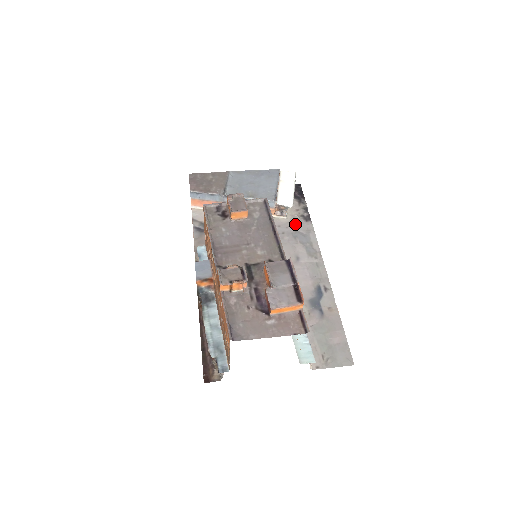
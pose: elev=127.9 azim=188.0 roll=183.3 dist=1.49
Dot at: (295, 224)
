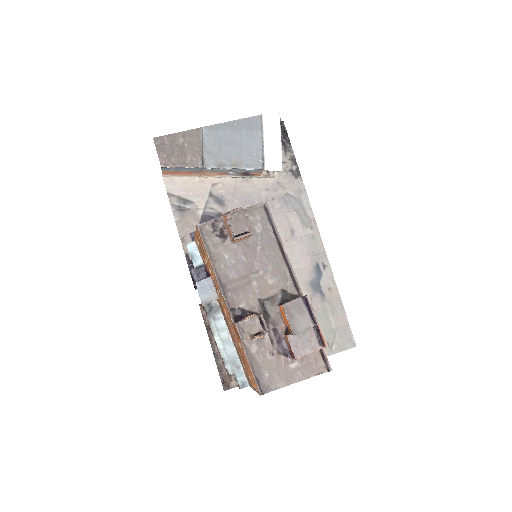
Dot at: (284, 184)
